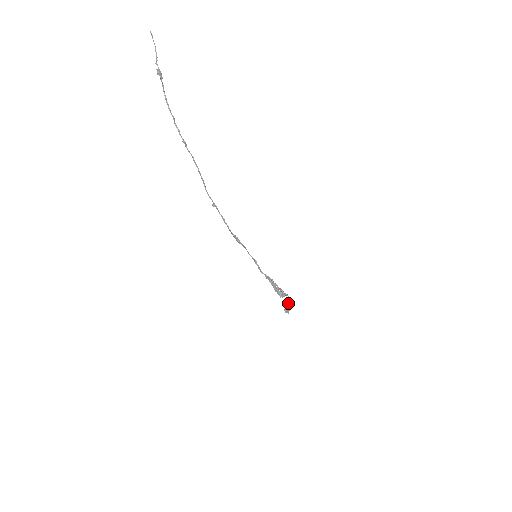
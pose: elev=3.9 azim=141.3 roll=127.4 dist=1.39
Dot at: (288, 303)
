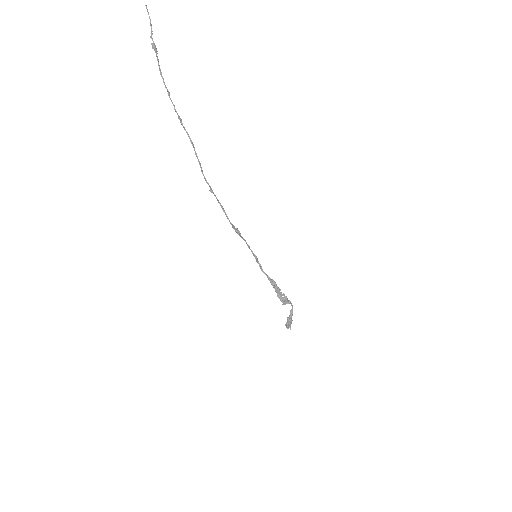
Dot at: (291, 314)
